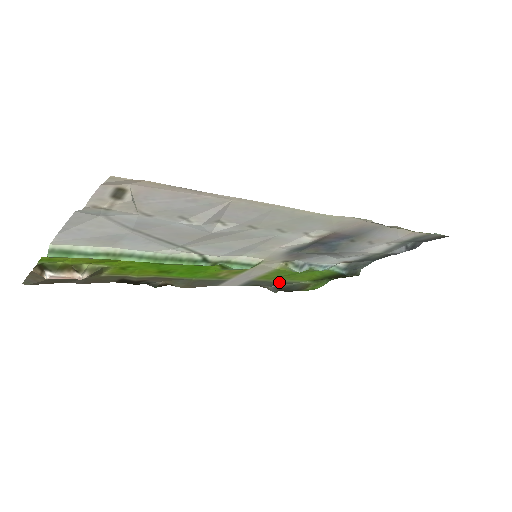
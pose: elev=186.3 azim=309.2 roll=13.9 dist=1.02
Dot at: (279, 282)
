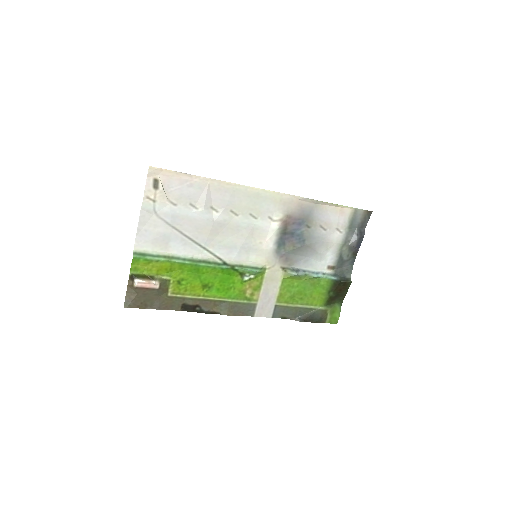
Dot at: (299, 309)
